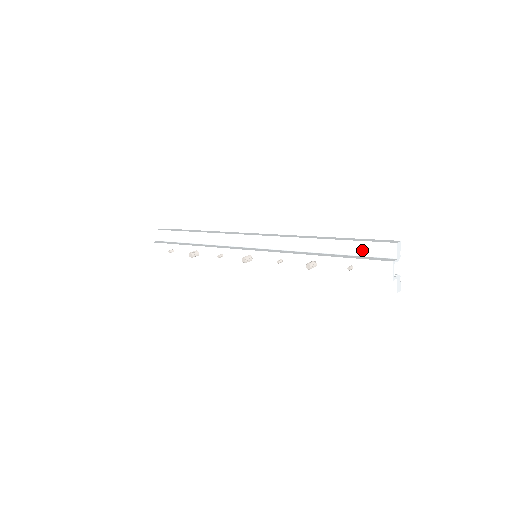
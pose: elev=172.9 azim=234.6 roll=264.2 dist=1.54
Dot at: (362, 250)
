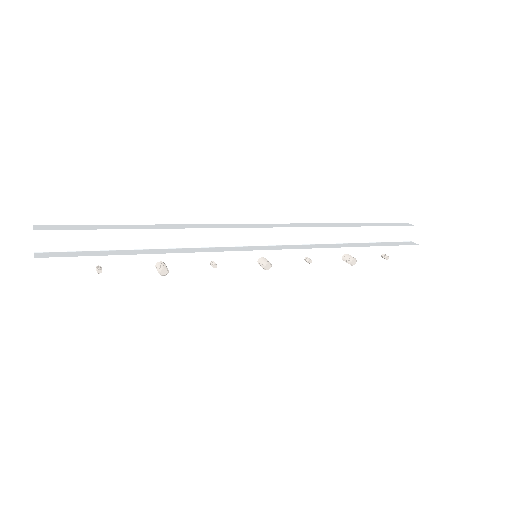
Dot at: (384, 235)
